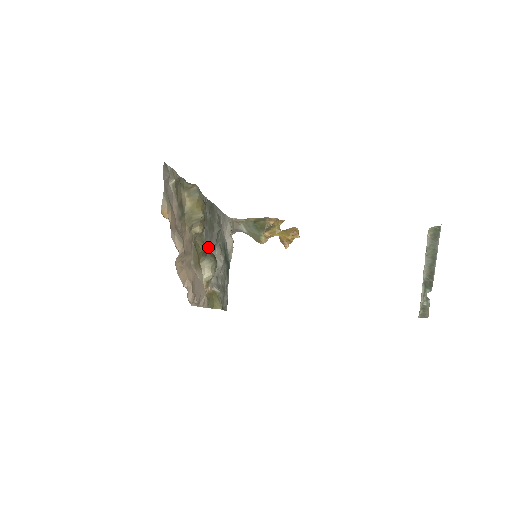
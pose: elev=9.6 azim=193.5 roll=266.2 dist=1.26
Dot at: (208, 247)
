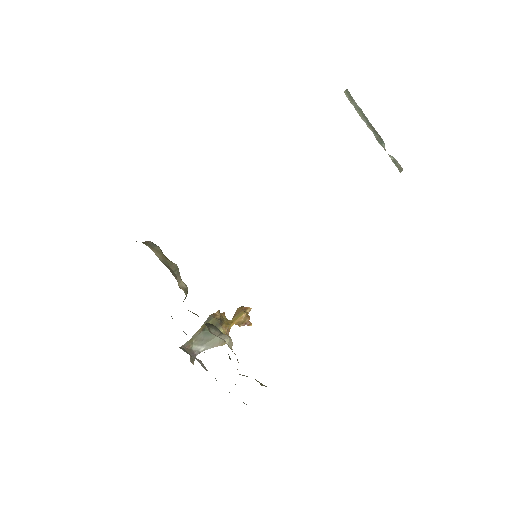
Dot at: occluded
